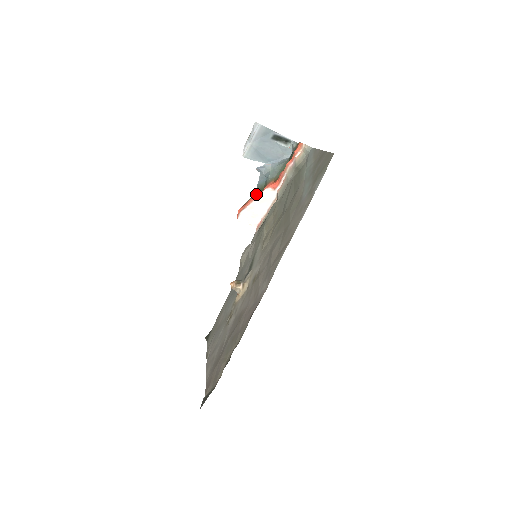
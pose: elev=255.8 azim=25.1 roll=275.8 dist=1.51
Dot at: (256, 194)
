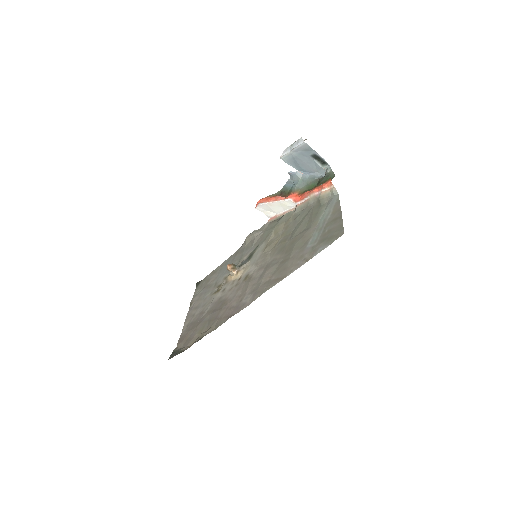
Dot at: (279, 197)
